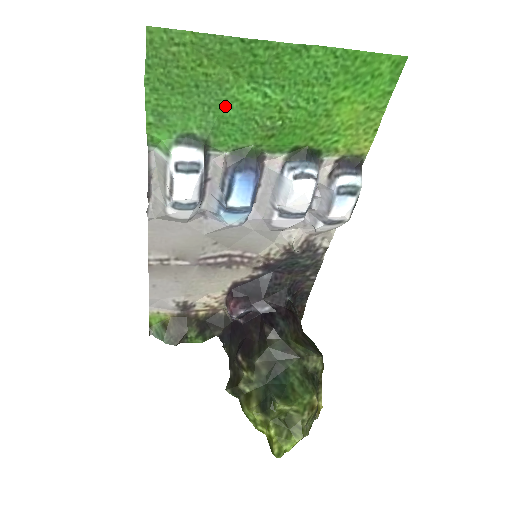
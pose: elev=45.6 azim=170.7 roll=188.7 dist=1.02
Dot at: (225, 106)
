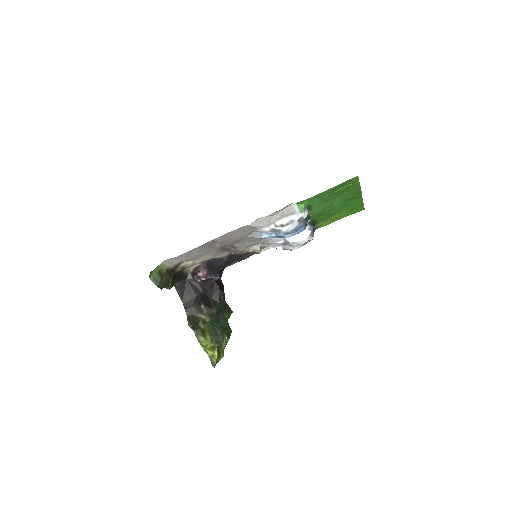
Dot at: (329, 202)
